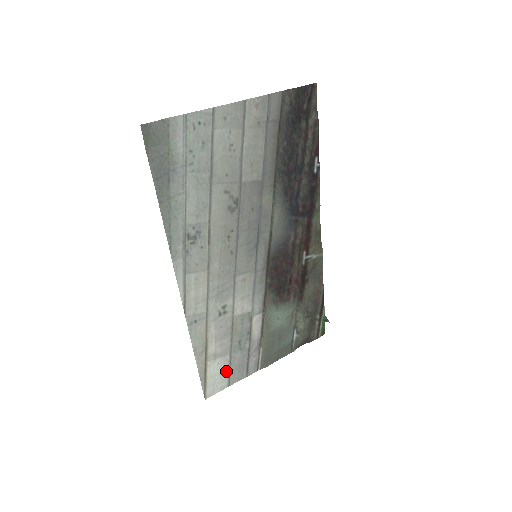
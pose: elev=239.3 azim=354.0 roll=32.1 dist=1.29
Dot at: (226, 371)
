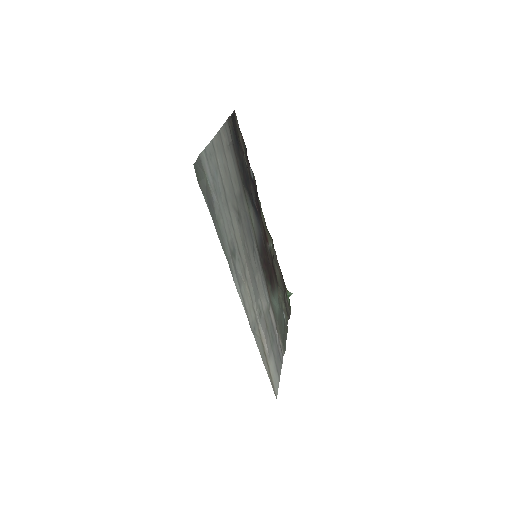
Dot at: (275, 366)
